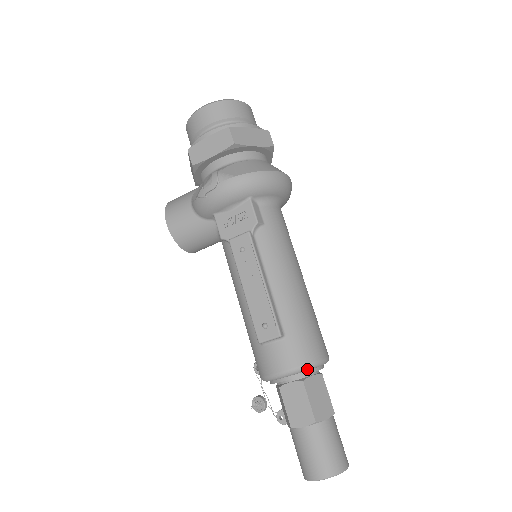
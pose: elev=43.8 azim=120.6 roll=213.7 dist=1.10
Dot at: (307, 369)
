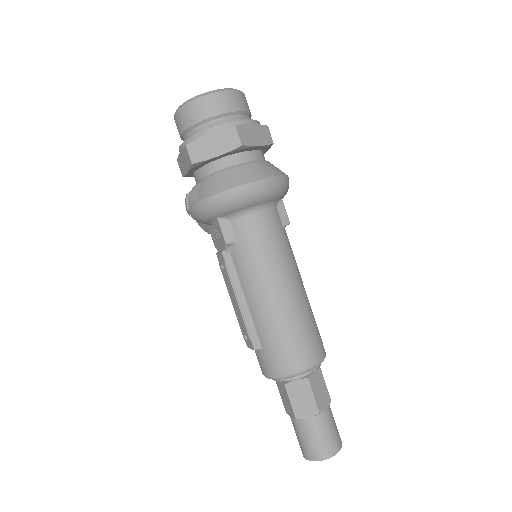
Dot at: (282, 379)
